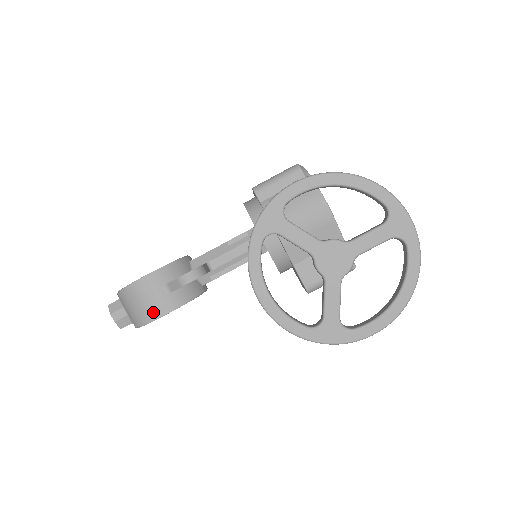
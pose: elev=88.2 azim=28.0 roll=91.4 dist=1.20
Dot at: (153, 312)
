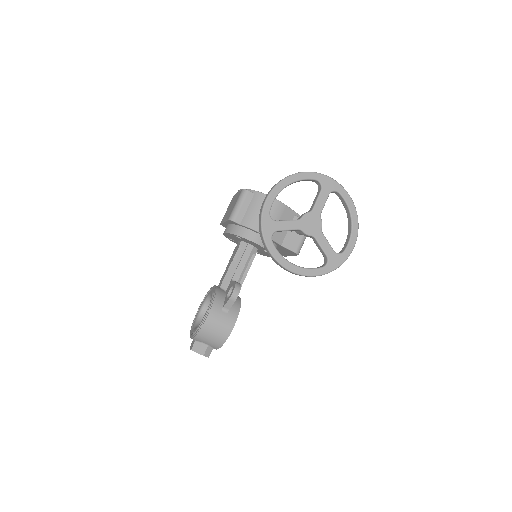
Dot at: (227, 329)
